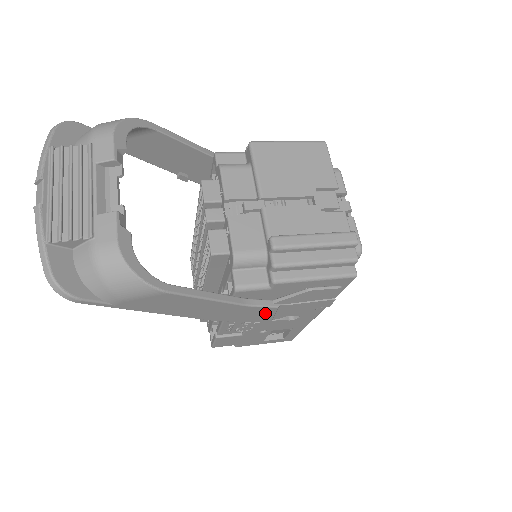
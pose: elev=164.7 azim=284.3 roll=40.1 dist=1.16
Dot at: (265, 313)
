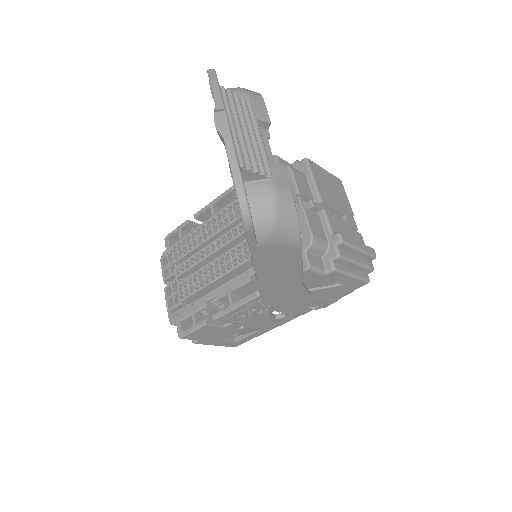
Dot at: (295, 299)
